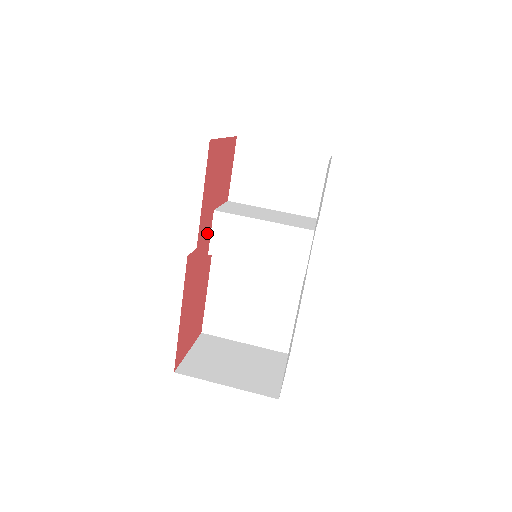
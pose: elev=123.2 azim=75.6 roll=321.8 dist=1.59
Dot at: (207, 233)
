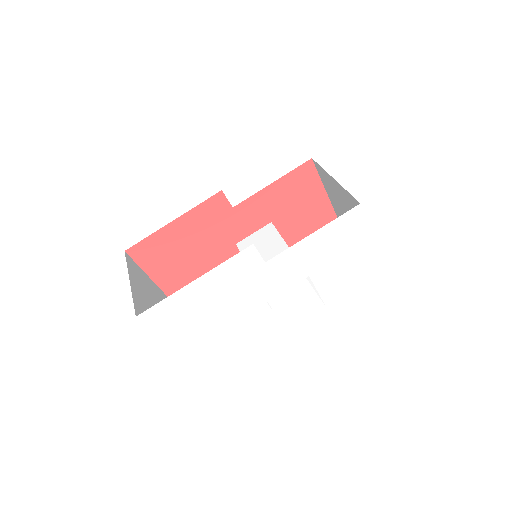
Dot at: (251, 224)
